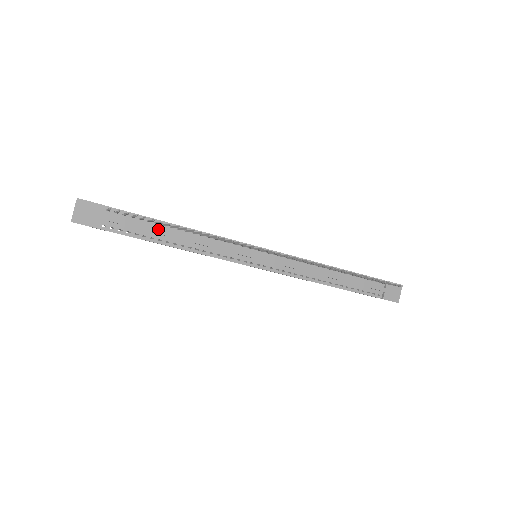
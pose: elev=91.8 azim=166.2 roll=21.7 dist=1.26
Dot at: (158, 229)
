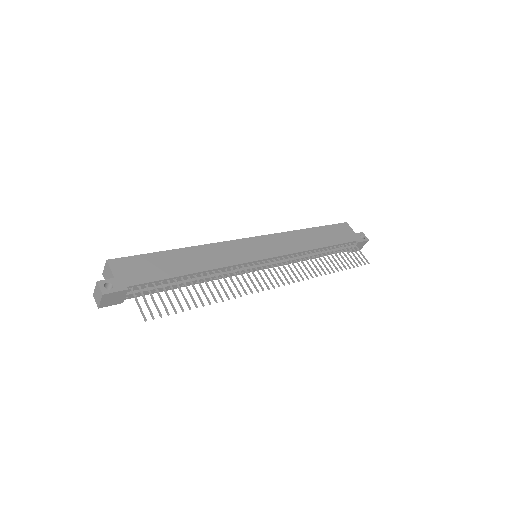
Dot at: occluded
